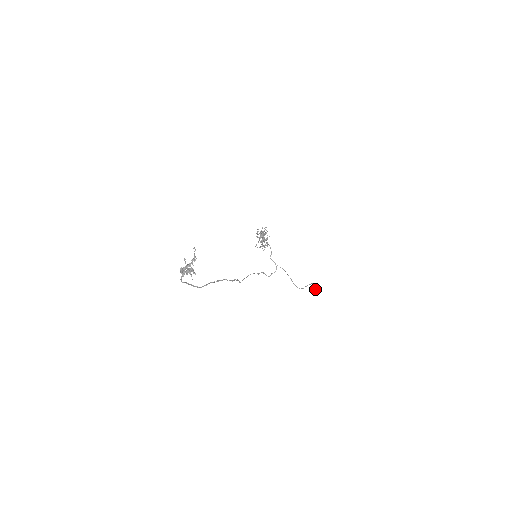
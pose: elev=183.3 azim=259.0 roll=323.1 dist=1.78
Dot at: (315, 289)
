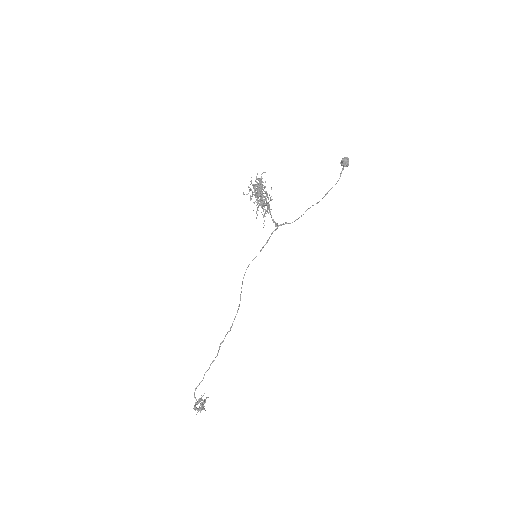
Dot at: occluded
